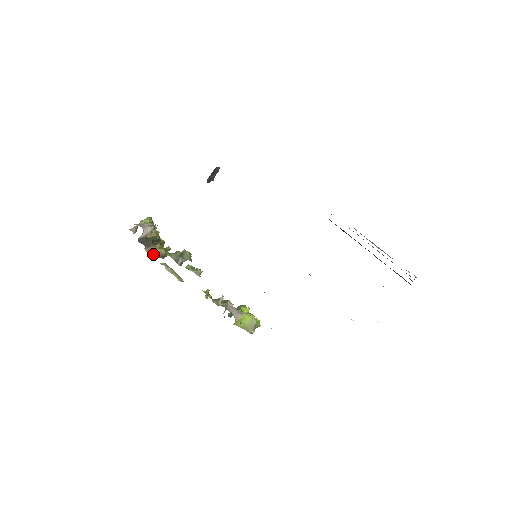
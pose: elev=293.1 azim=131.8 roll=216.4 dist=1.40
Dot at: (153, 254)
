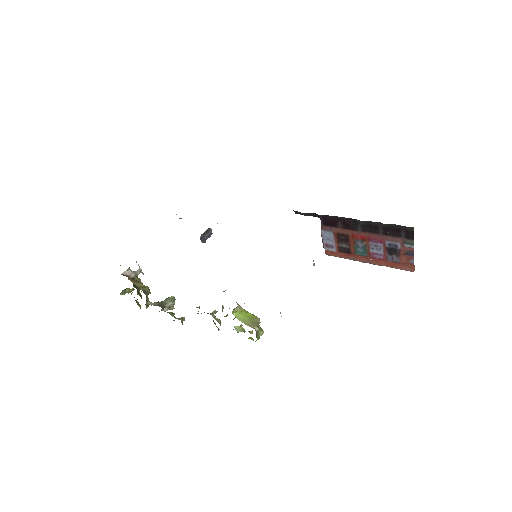
Dot at: (136, 285)
